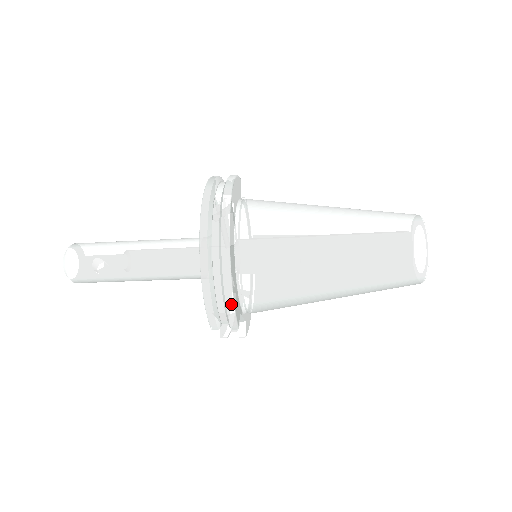
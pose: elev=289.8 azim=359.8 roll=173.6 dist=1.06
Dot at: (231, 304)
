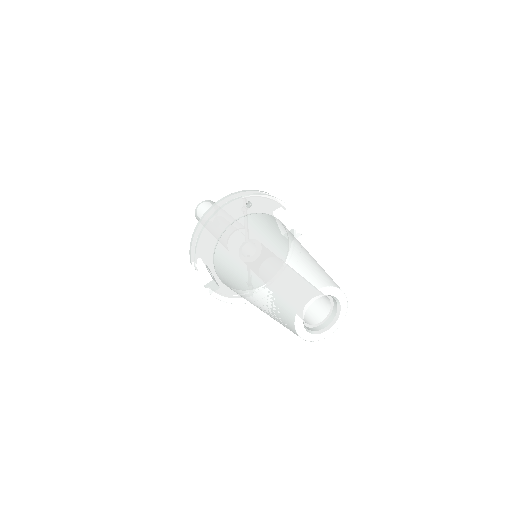
Dot at: (197, 246)
